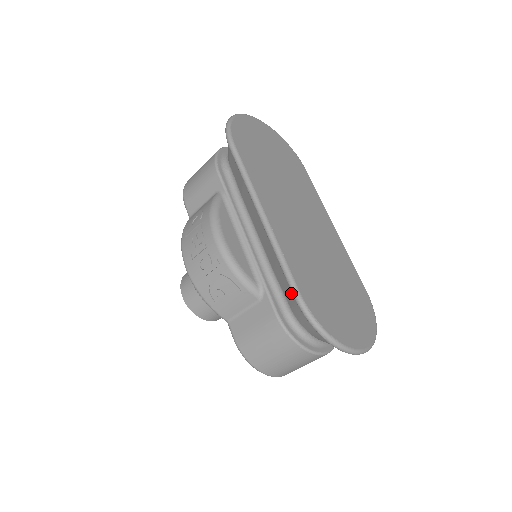
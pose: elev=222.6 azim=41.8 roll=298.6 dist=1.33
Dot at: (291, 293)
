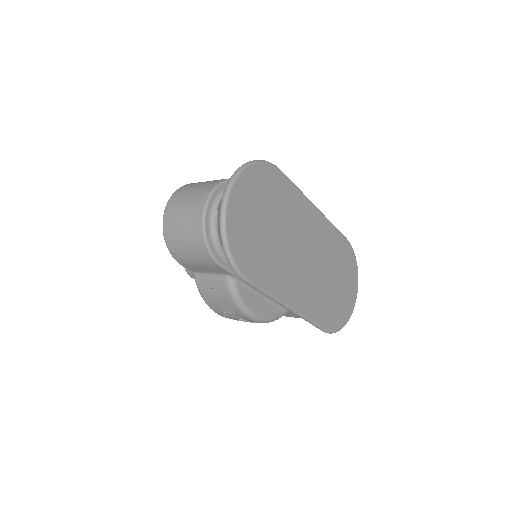
Dot at: occluded
